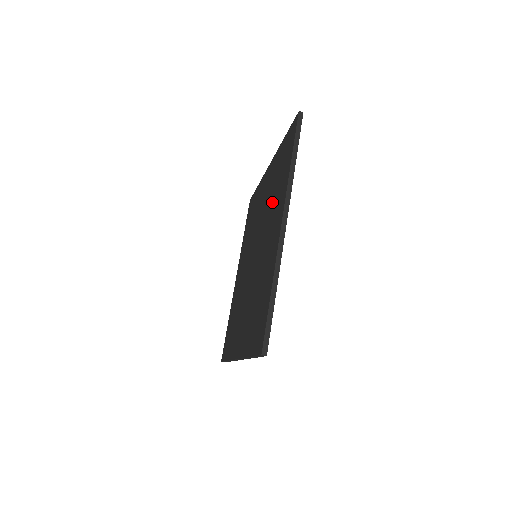
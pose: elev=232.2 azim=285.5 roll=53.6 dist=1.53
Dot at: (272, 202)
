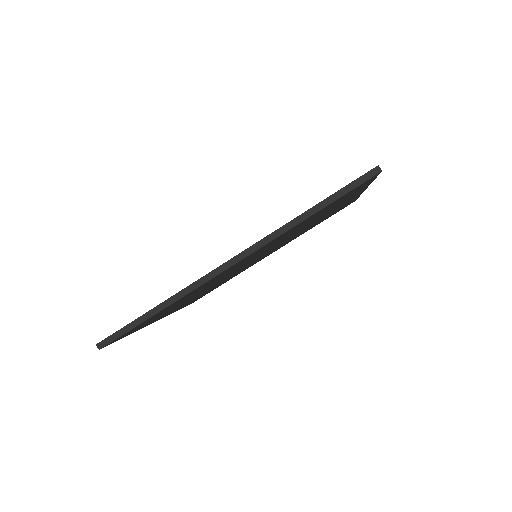
Dot at: occluded
